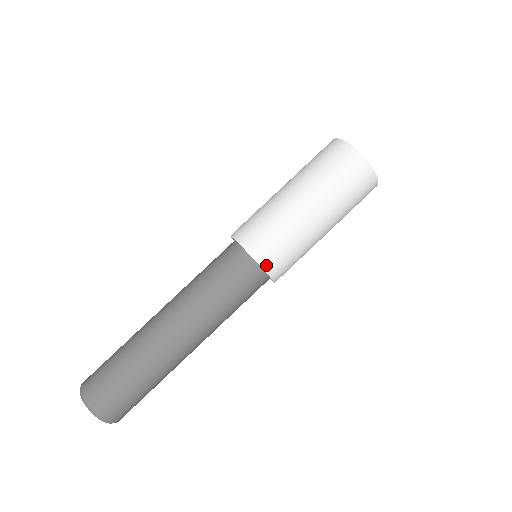
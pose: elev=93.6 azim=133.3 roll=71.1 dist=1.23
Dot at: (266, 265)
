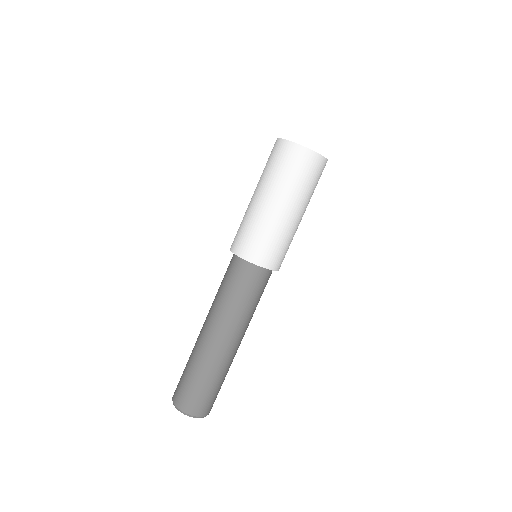
Dot at: (276, 267)
